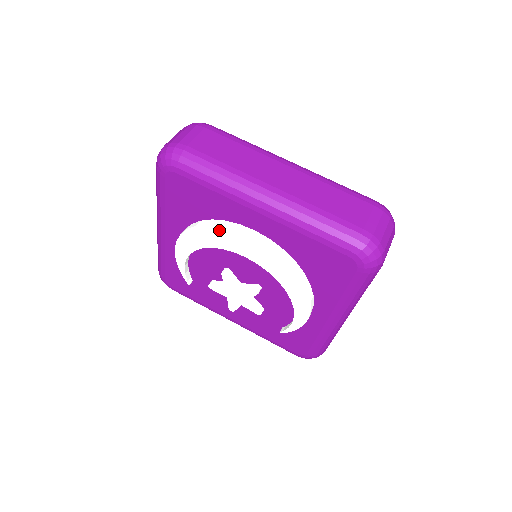
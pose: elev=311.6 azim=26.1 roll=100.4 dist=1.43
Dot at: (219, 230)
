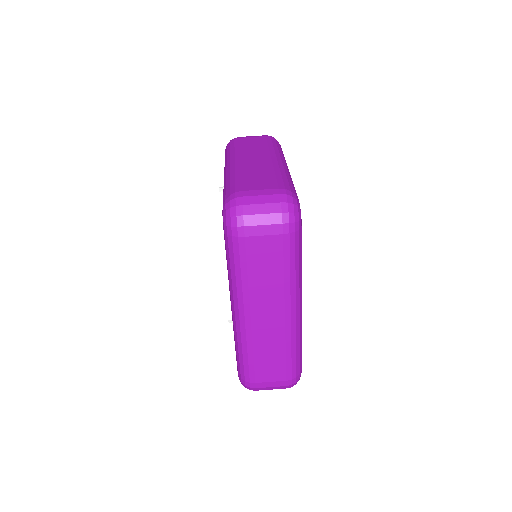
Dot at: (222, 260)
